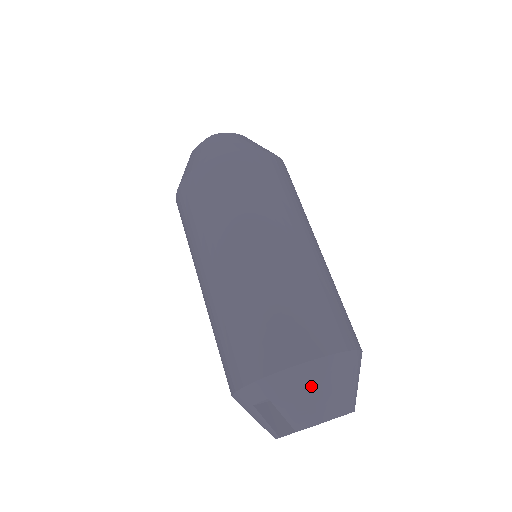
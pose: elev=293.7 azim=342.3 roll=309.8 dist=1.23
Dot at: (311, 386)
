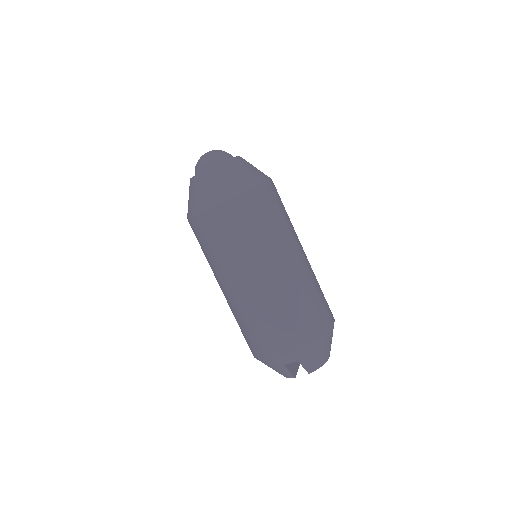
Dot at: (322, 349)
